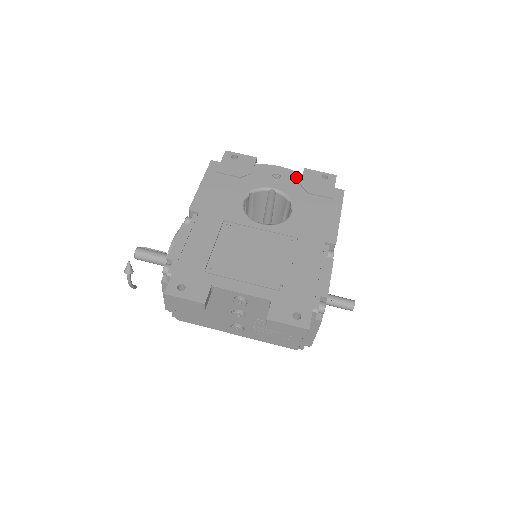
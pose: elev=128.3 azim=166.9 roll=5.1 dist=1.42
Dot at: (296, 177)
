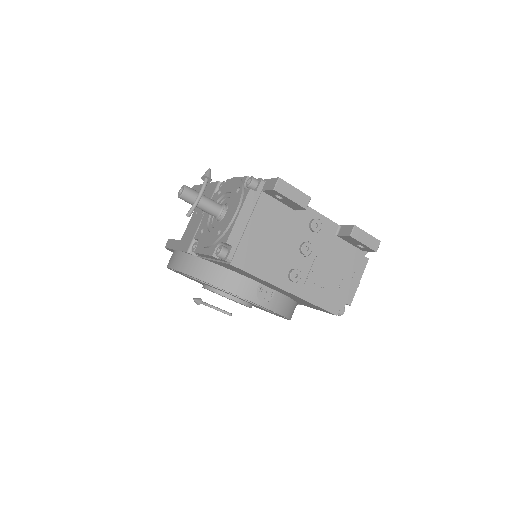
Dot at: occluded
